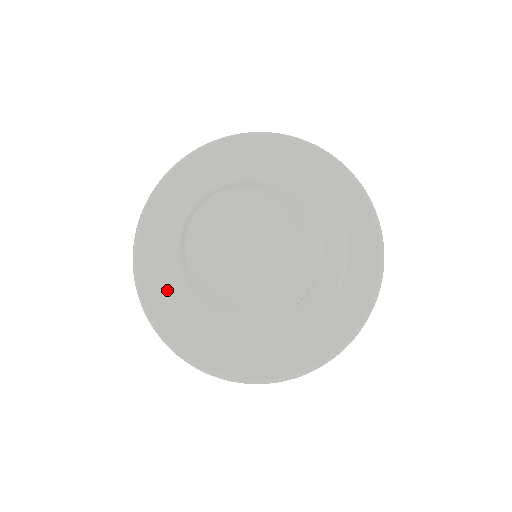
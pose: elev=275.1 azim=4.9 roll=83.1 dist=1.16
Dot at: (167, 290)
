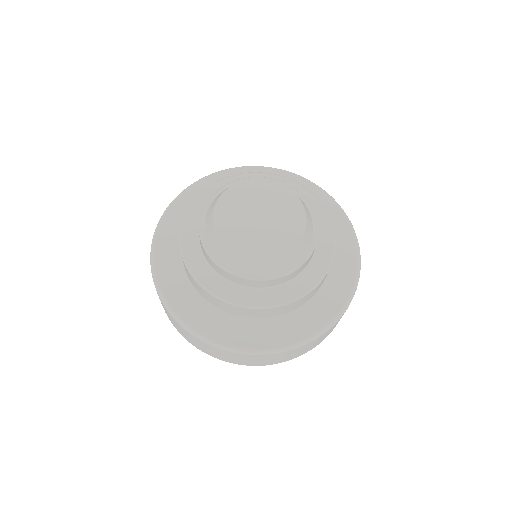
Dot at: (183, 237)
